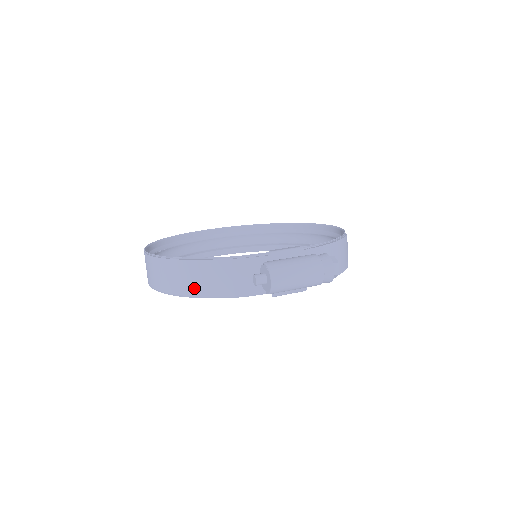
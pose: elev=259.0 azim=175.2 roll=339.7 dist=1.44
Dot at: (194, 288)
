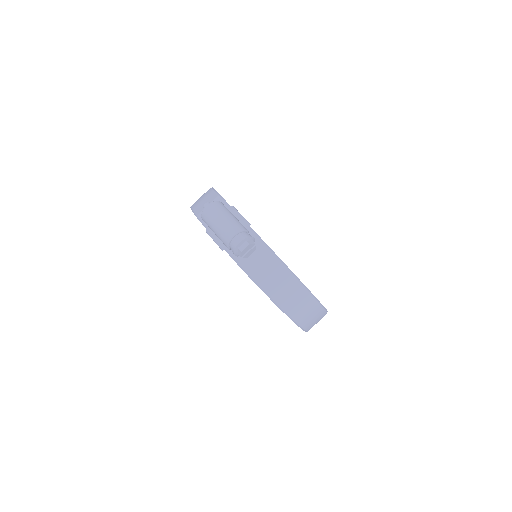
Dot at: (196, 203)
